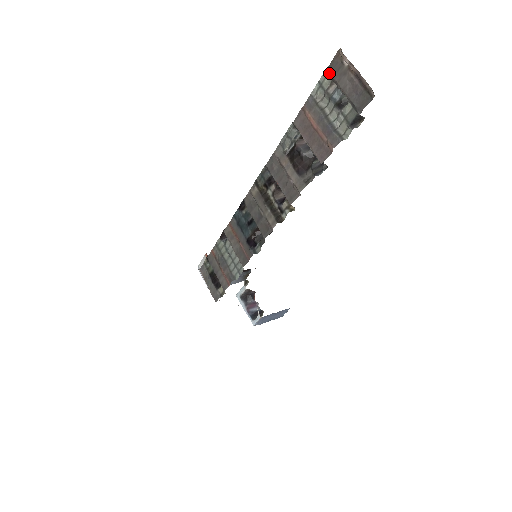
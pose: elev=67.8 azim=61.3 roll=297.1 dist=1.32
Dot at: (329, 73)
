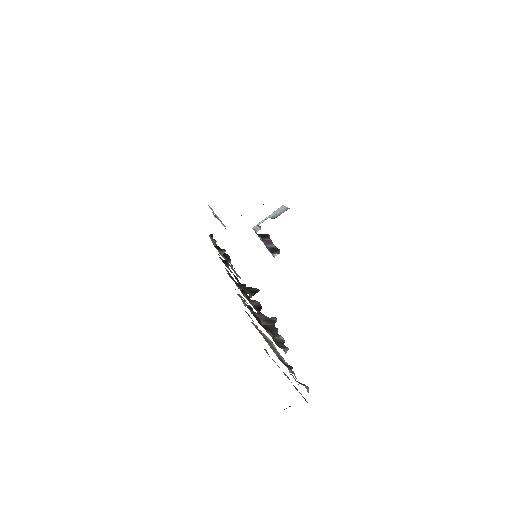
Dot at: occluded
